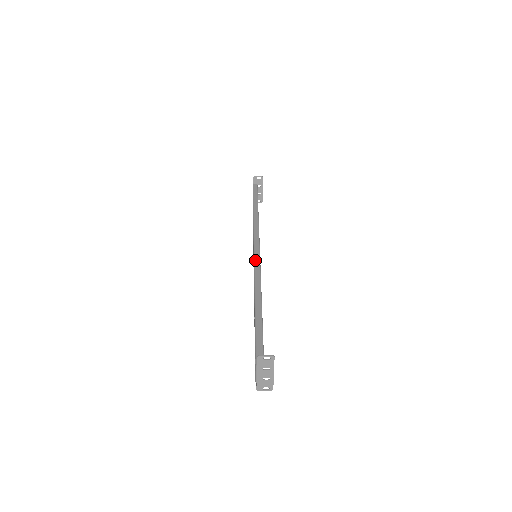
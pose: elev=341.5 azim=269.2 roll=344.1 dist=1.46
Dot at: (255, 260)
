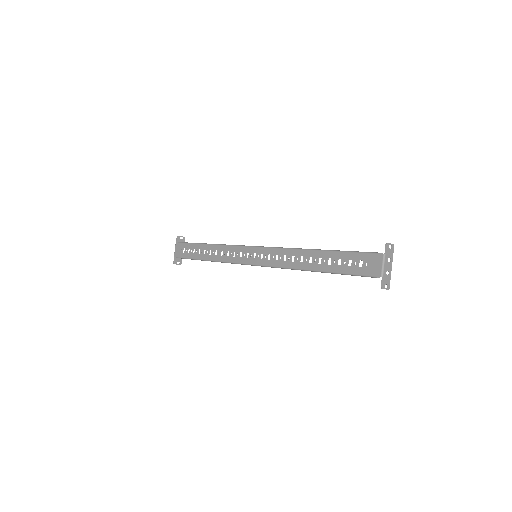
Dot at: occluded
